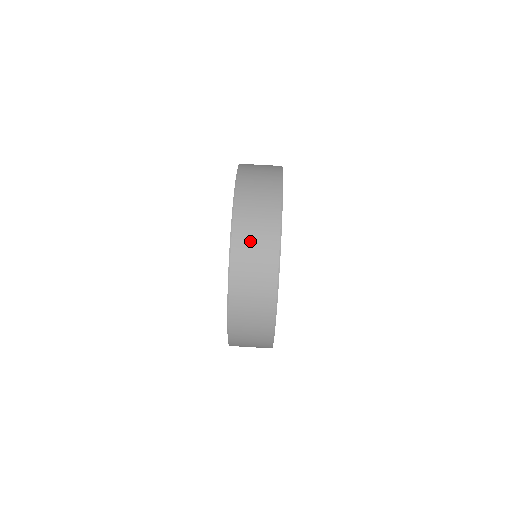
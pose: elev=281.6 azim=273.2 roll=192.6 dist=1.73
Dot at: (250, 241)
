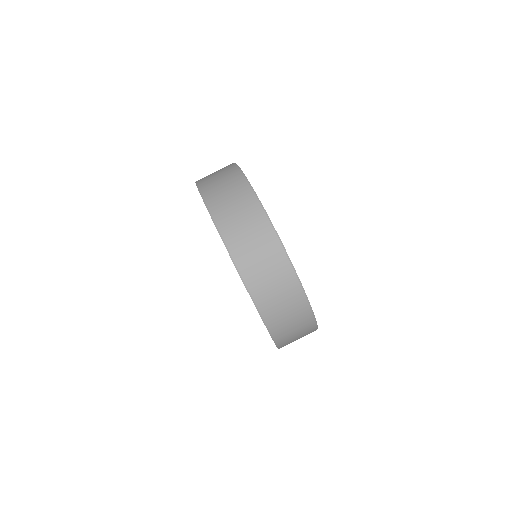
Dot at: (233, 217)
